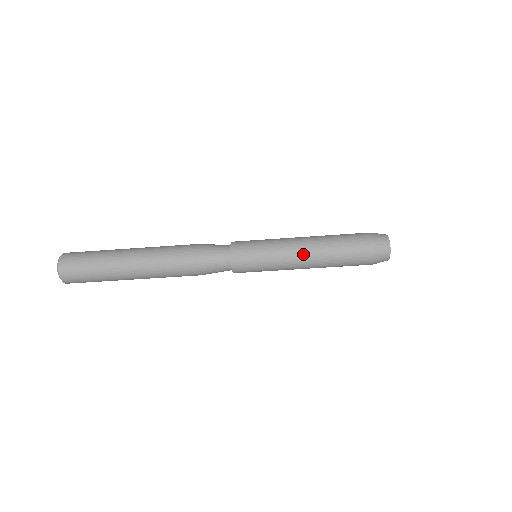
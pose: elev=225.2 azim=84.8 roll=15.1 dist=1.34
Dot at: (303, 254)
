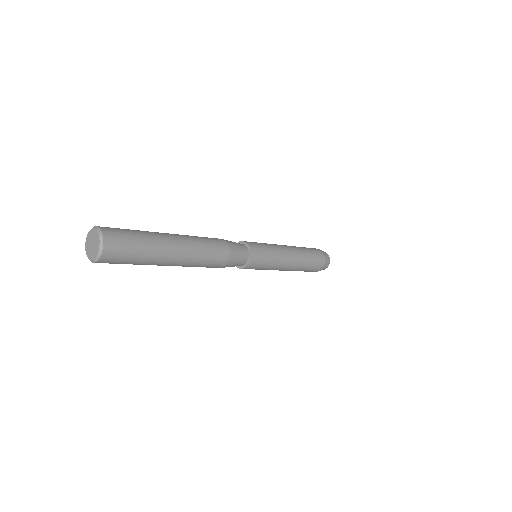
Dot at: (284, 270)
